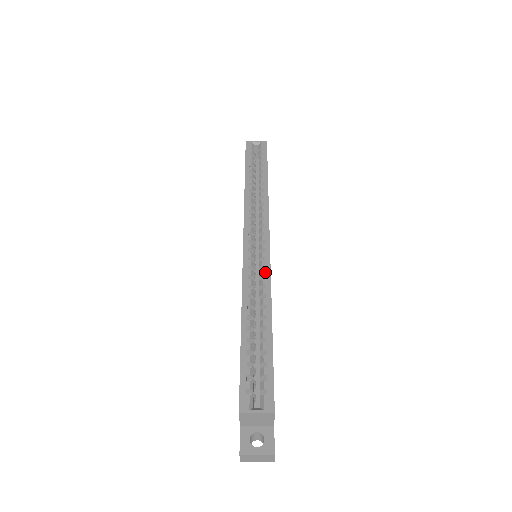
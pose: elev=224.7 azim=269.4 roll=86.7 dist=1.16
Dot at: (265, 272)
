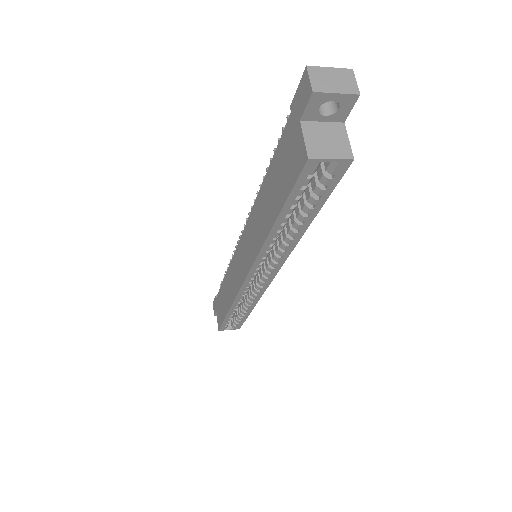
Dot at: (259, 293)
